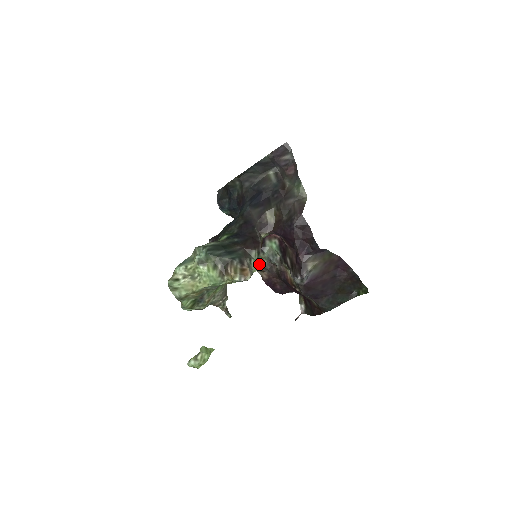
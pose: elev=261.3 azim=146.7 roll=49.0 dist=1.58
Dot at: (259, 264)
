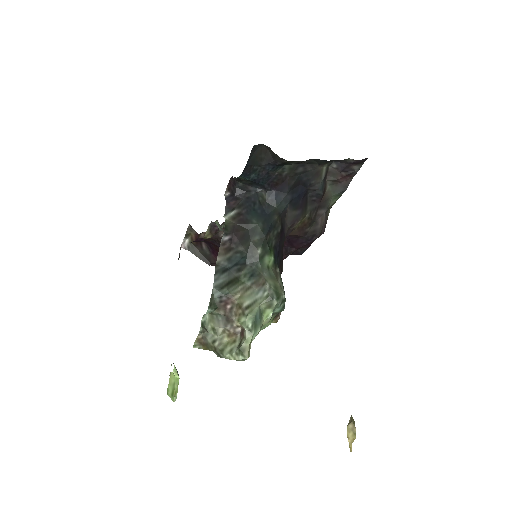
Dot at: occluded
